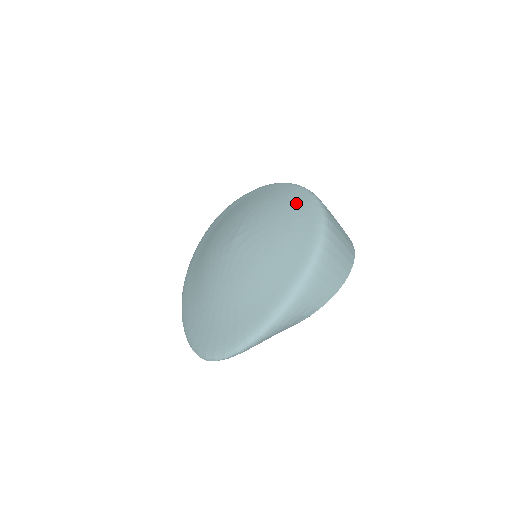
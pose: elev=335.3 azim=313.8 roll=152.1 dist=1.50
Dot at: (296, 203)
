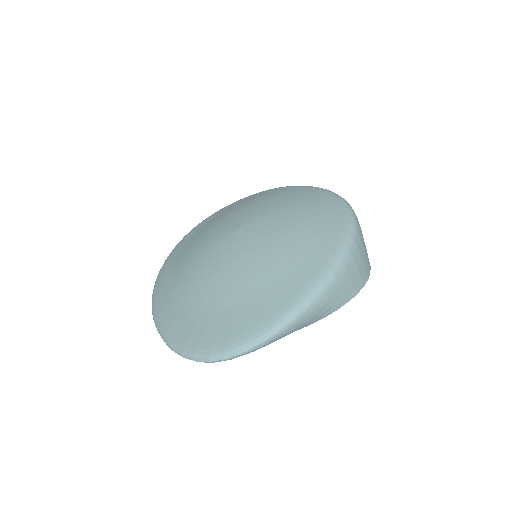
Dot at: (311, 195)
